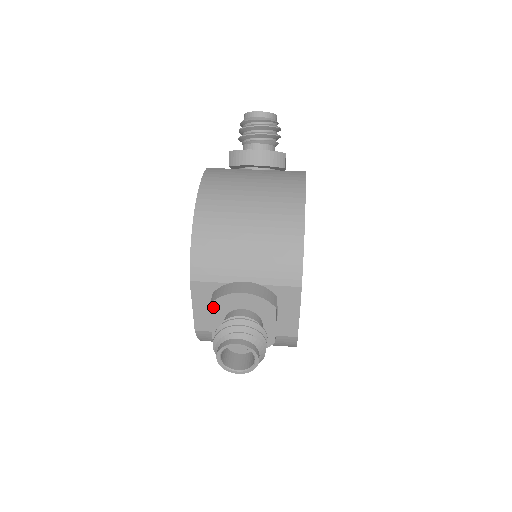
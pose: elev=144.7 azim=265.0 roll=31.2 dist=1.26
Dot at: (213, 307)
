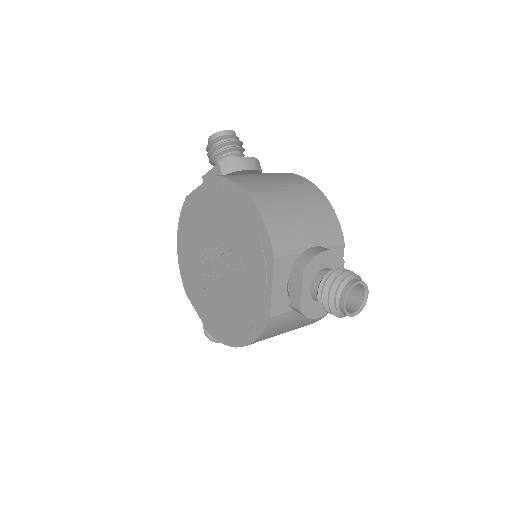
Dot at: (305, 272)
